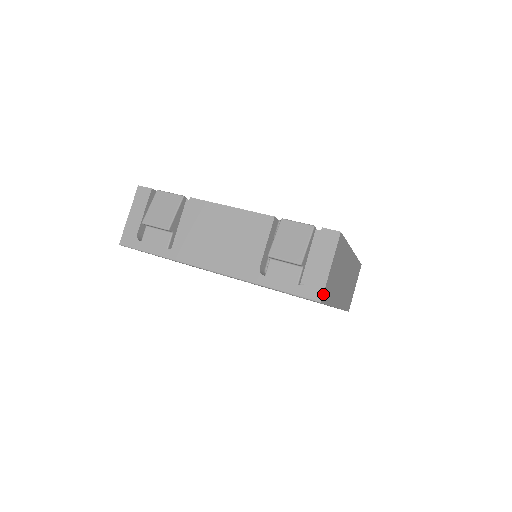
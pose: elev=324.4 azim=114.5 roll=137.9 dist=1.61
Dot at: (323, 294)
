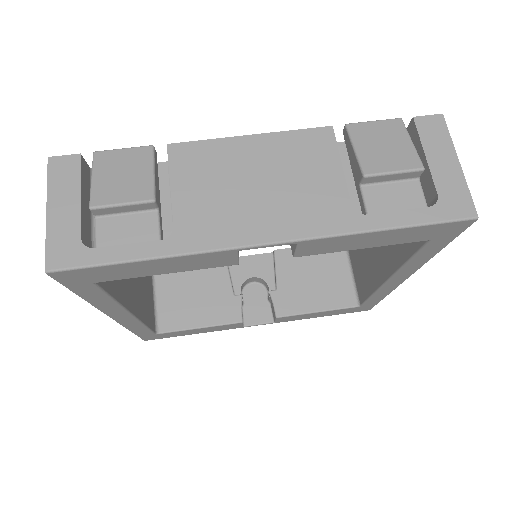
Dot at: (473, 205)
